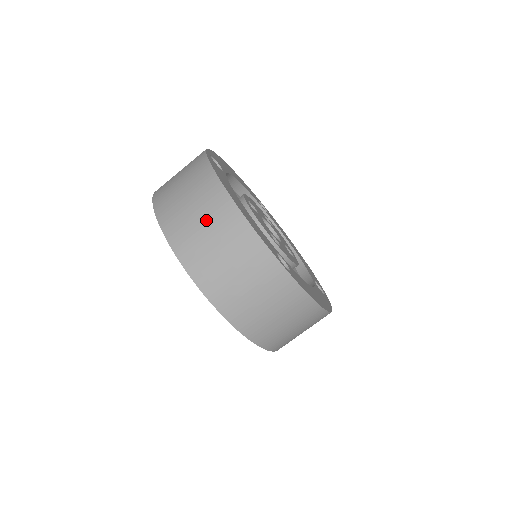
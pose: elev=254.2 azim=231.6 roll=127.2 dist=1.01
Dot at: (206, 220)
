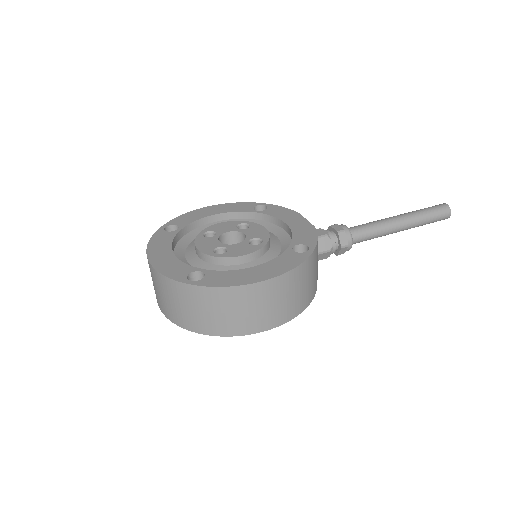
Dot at: (153, 282)
